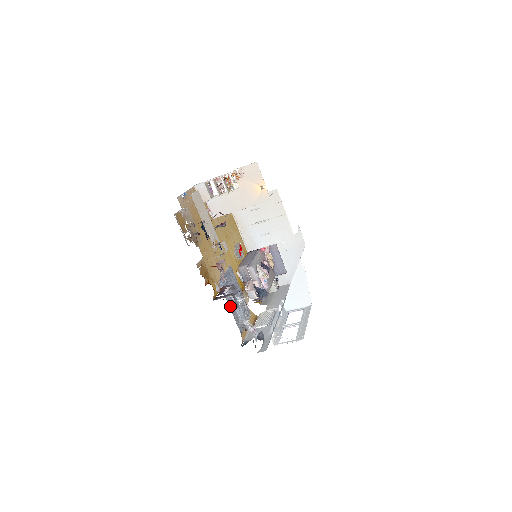
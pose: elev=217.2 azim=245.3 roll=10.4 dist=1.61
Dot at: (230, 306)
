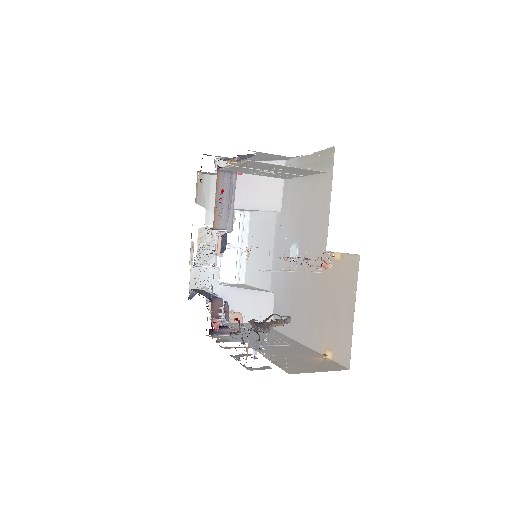
Dot at: occluded
